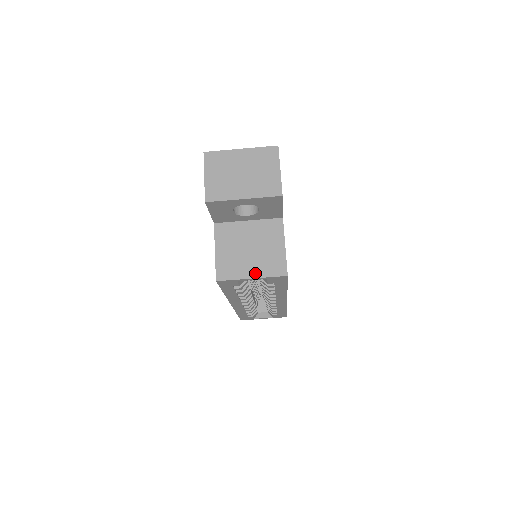
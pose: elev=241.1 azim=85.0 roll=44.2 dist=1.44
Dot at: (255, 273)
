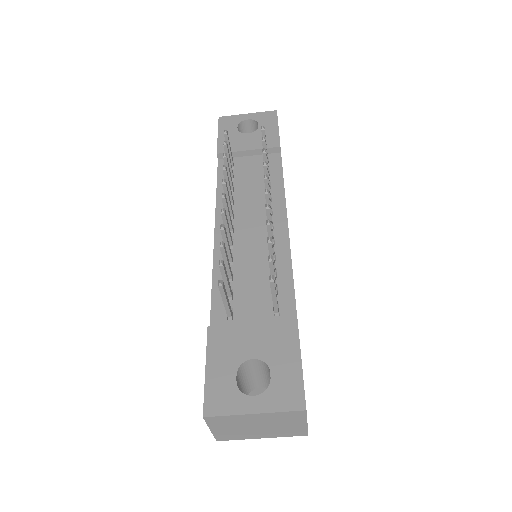
Dot at: occluded
